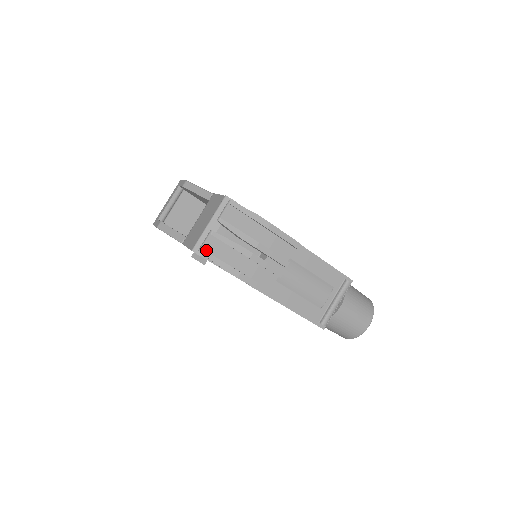
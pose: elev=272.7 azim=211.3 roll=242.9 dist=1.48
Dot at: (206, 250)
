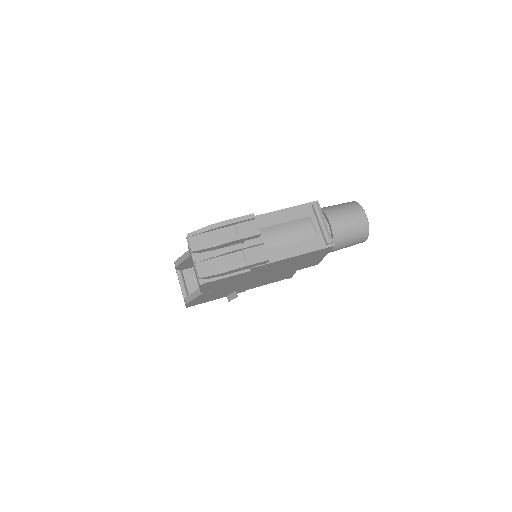
Dot at: (202, 274)
